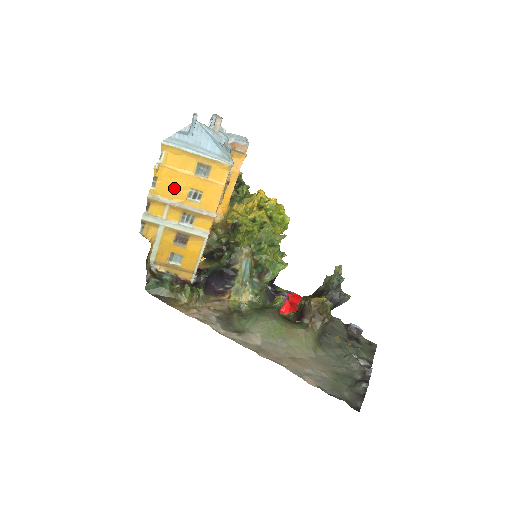
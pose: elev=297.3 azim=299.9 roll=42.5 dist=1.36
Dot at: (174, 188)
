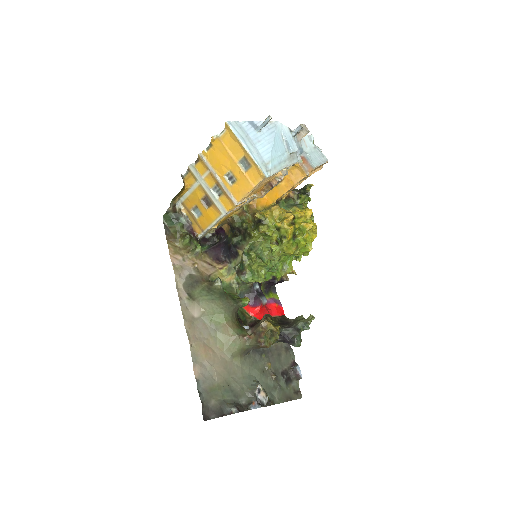
Dot at: (219, 162)
